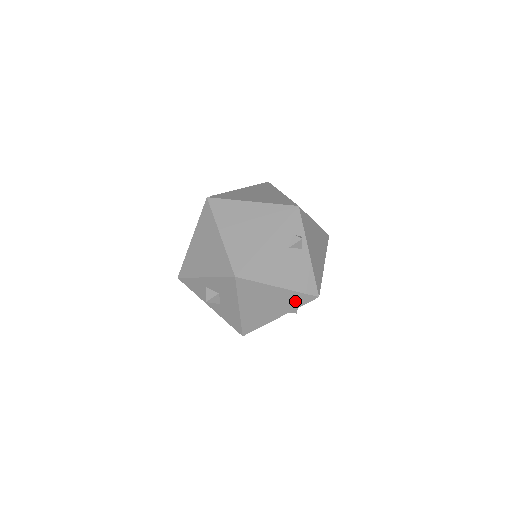
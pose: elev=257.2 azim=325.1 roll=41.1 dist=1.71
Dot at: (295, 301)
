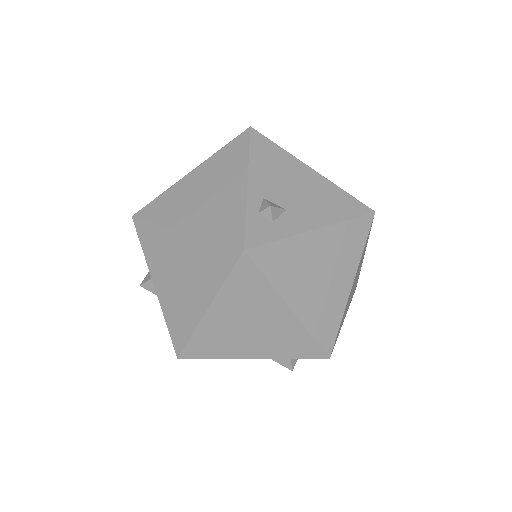
Dot at: occluded
